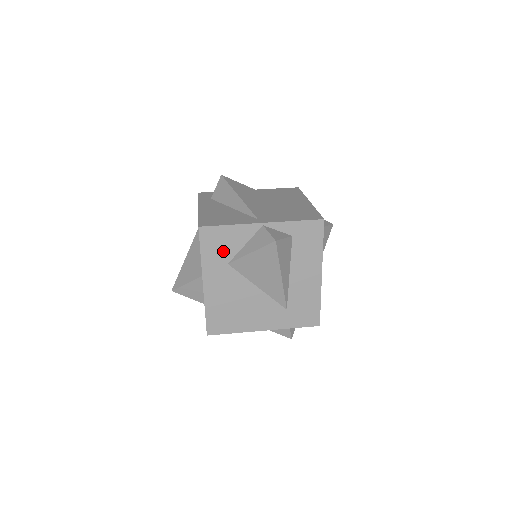
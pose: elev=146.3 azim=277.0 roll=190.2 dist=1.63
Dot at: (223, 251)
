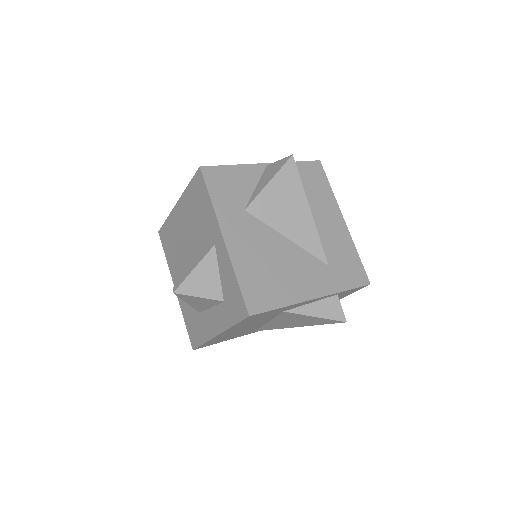
Dot at: (235, 195)
